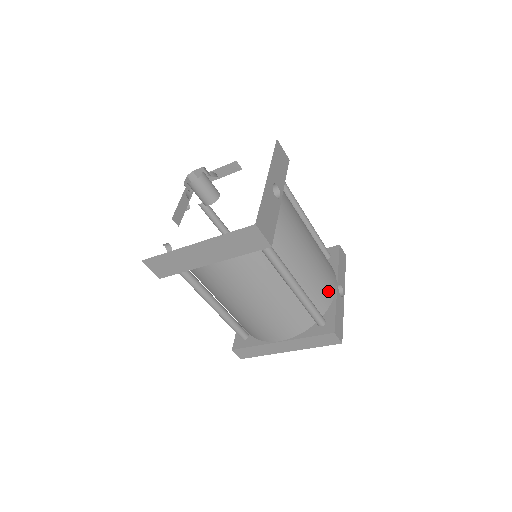
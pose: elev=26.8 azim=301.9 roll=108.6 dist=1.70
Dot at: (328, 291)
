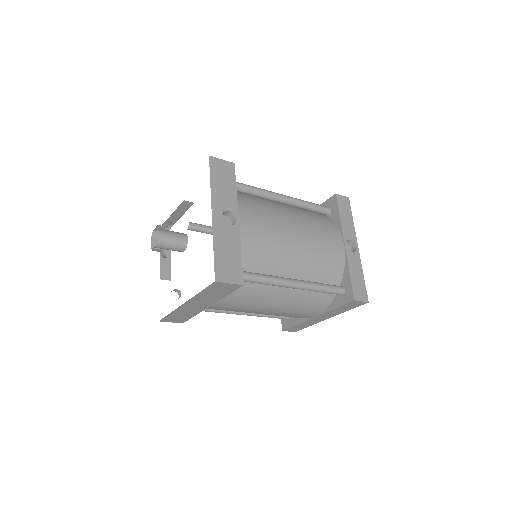
Dot at: (335, 259)
